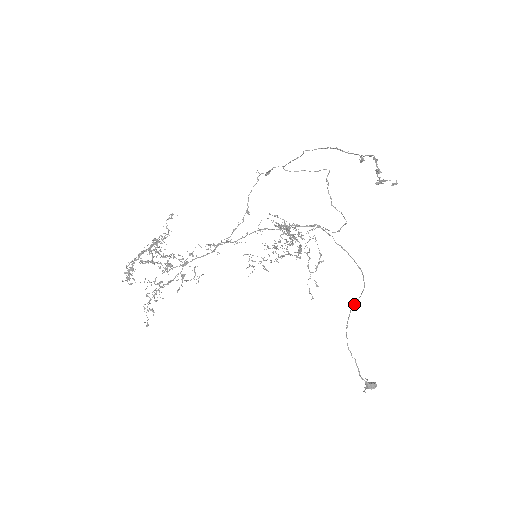
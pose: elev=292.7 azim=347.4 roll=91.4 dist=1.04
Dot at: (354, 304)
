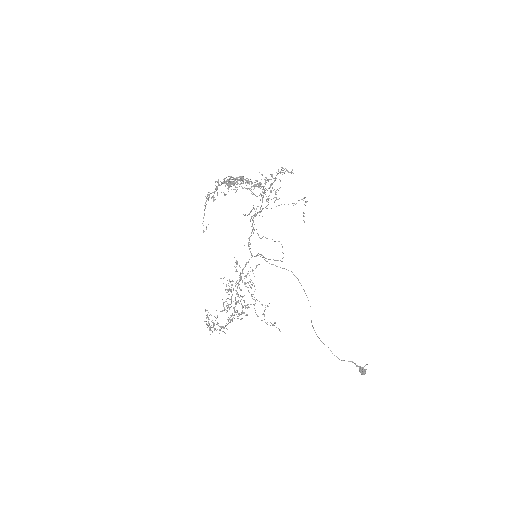
Dot at: occluded
